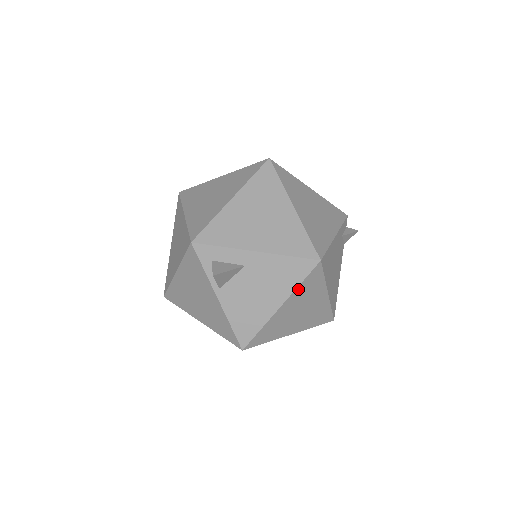
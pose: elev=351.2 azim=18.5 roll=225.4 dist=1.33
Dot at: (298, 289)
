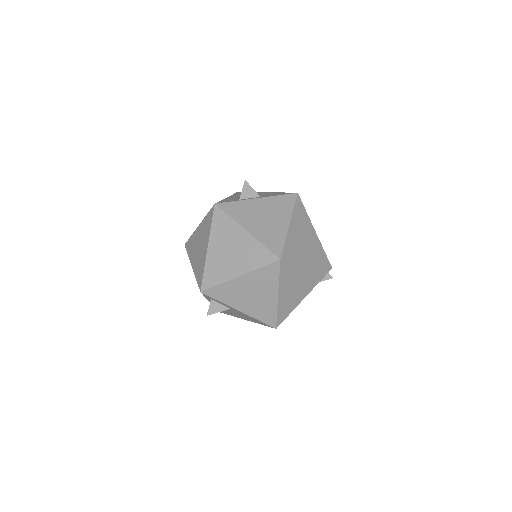
Dot at: occluded
